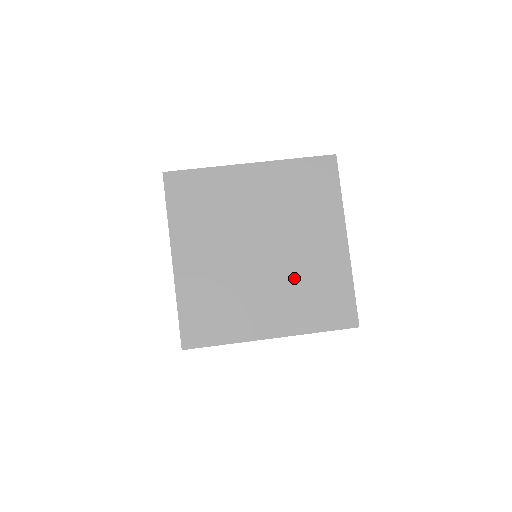
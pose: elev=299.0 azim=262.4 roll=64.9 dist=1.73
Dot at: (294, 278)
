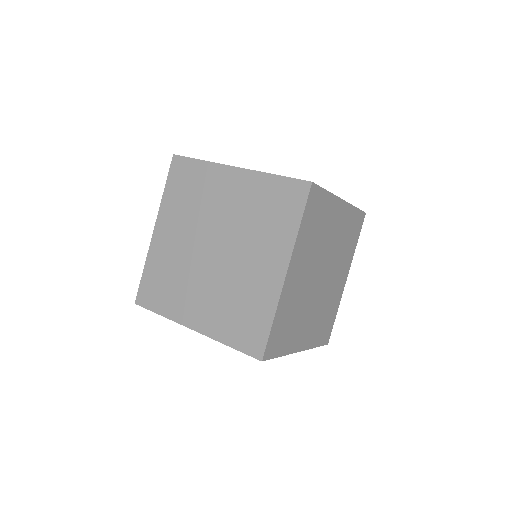
Dot at: occluded
